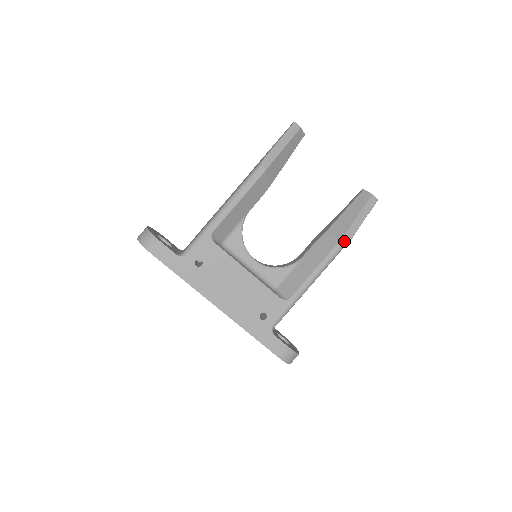
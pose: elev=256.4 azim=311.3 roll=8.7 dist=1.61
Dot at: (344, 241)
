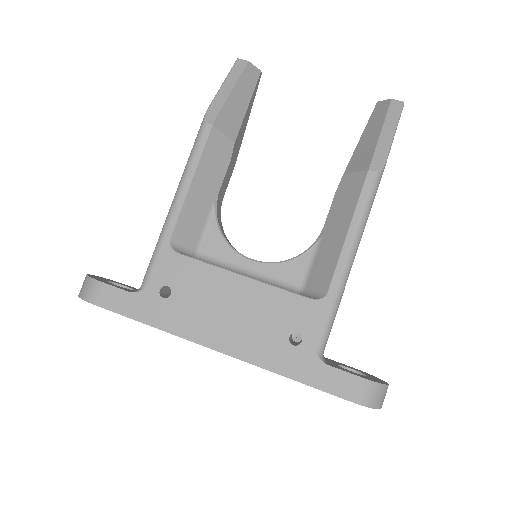
Dot at: (374, 171)
